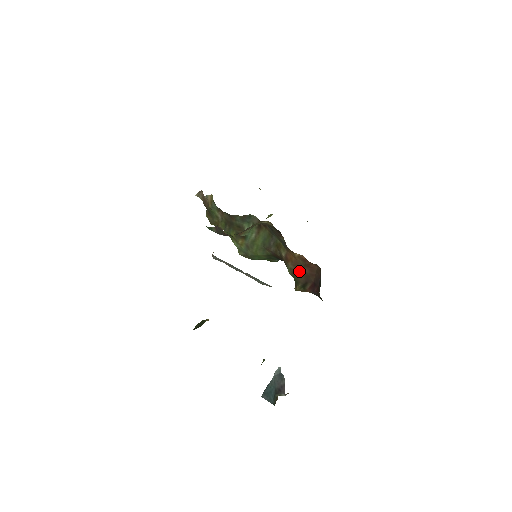
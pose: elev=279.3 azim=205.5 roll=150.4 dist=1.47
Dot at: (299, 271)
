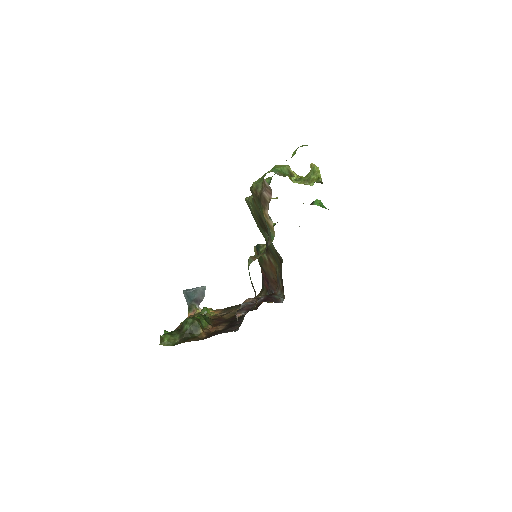
Dot at: (269, 269)
